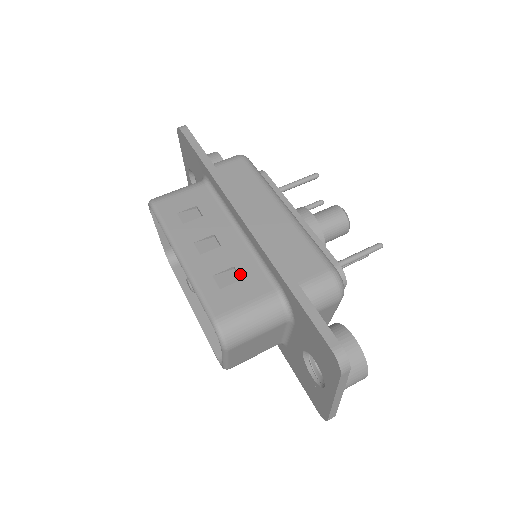
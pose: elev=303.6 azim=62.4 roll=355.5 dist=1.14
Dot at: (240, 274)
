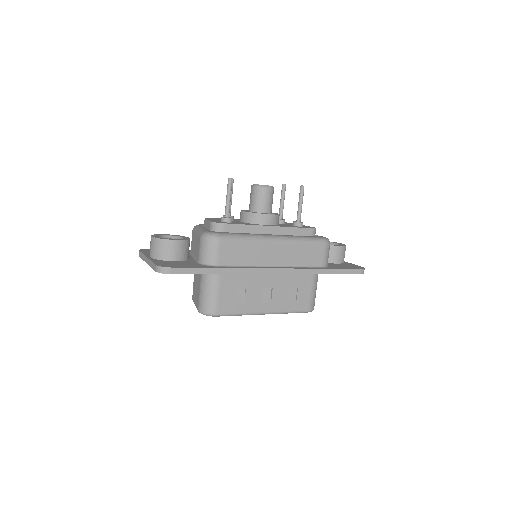
Dot at: (295, 287)
